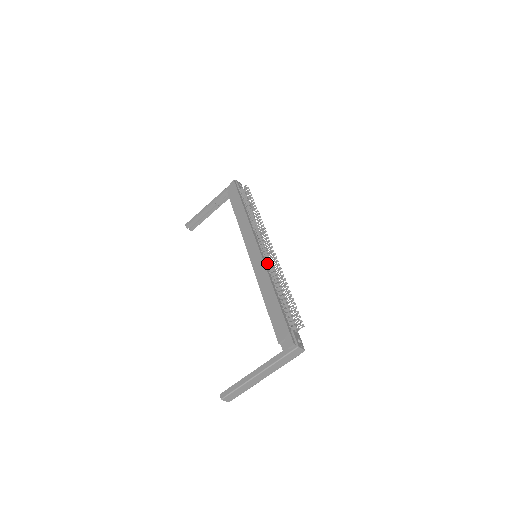
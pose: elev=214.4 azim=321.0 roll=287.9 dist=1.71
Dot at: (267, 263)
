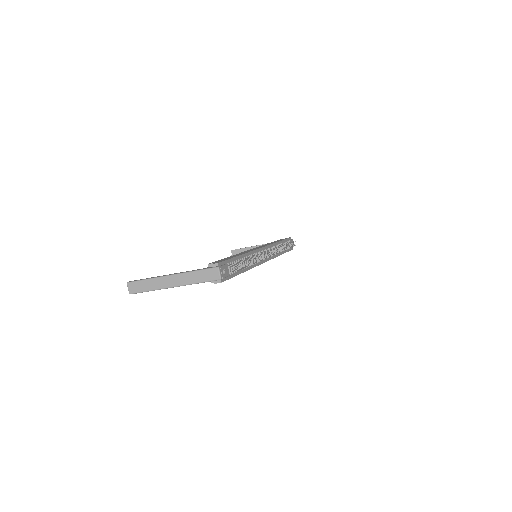
Dot at: (258, 253)
